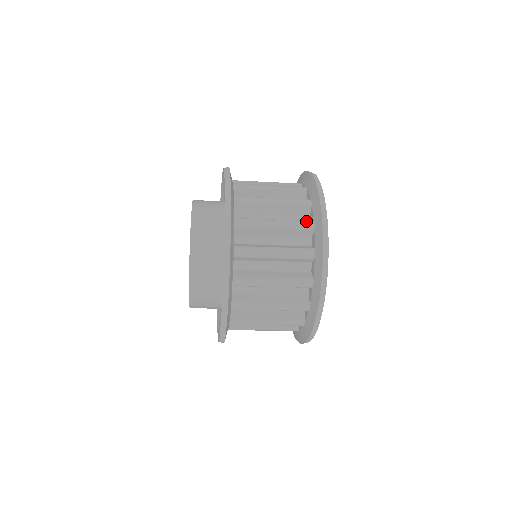
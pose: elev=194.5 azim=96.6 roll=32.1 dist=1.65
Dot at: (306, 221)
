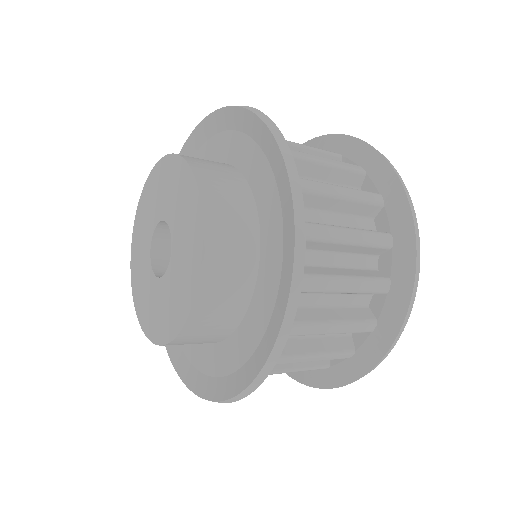
Dot at: (369, 323)
